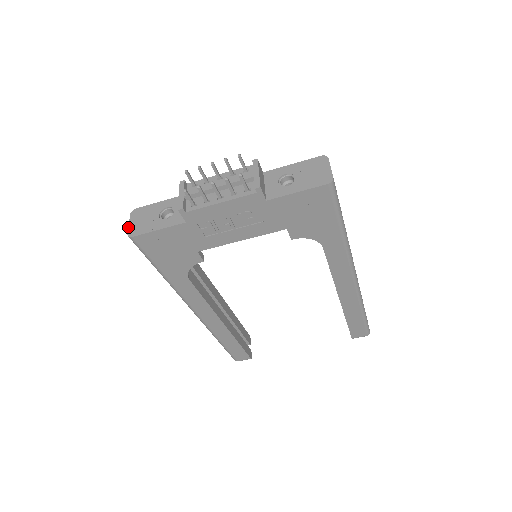
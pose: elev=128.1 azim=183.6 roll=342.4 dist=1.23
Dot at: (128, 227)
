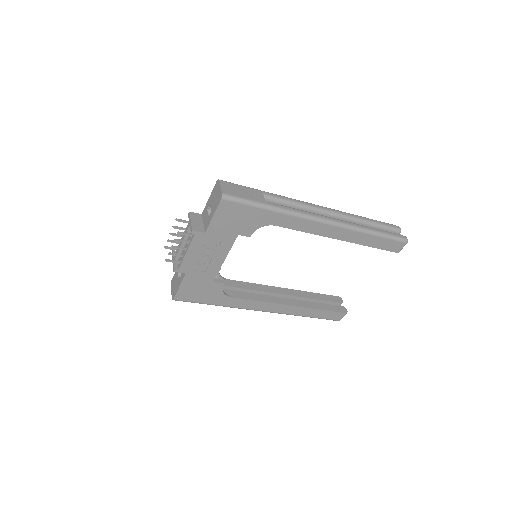
Dot at: (171, 294)
